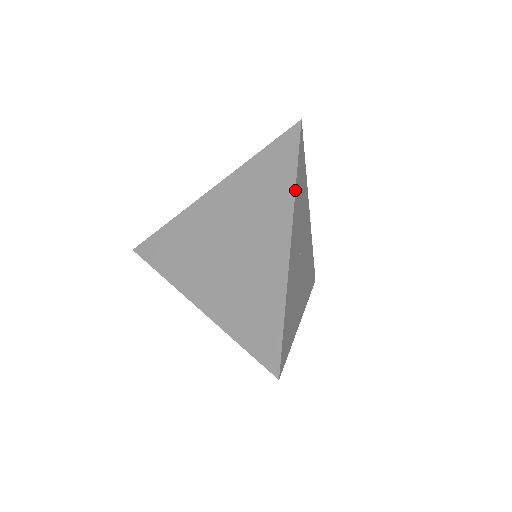
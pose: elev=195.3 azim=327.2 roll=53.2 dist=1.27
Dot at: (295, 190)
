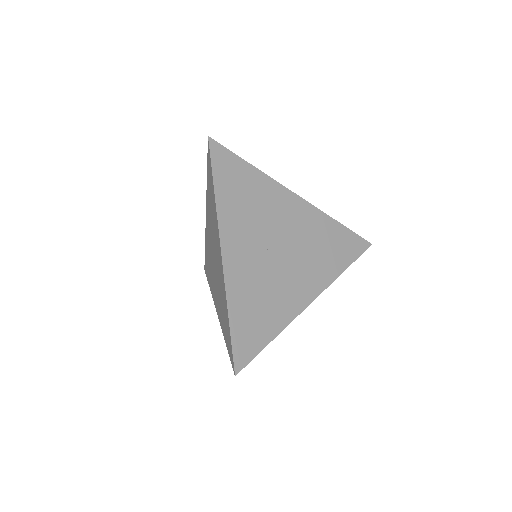
Dot at: (216, 205)
